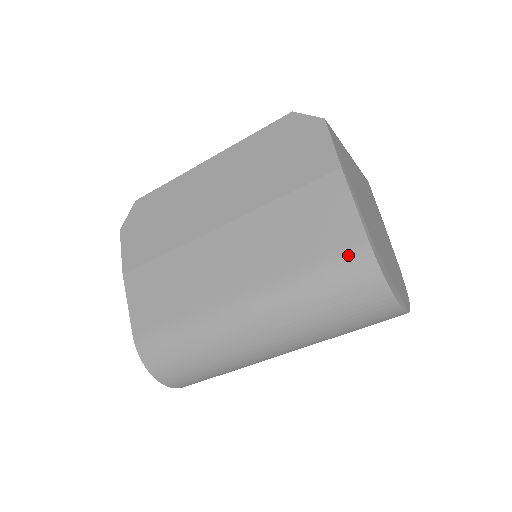
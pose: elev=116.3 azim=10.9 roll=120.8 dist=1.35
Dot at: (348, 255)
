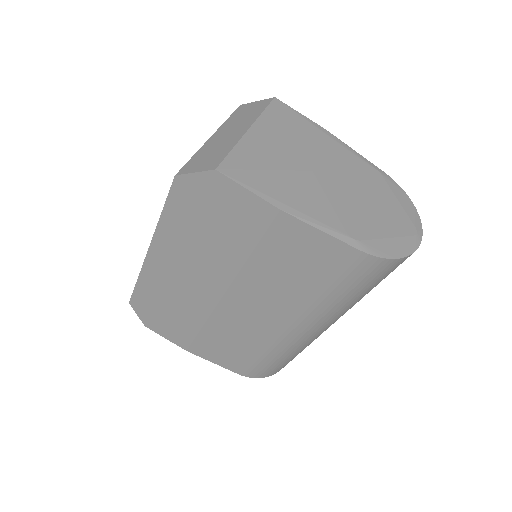
Dot at: (352, 267)
